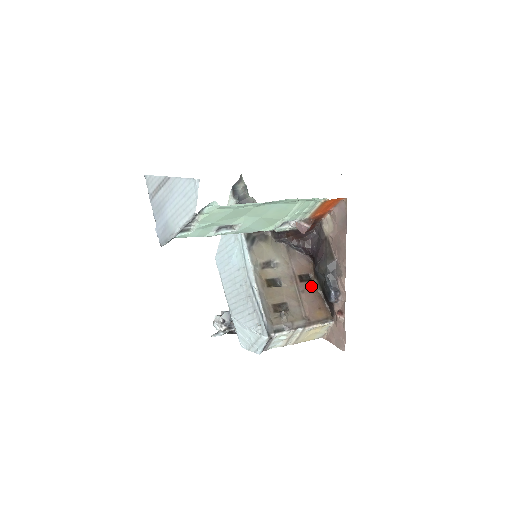
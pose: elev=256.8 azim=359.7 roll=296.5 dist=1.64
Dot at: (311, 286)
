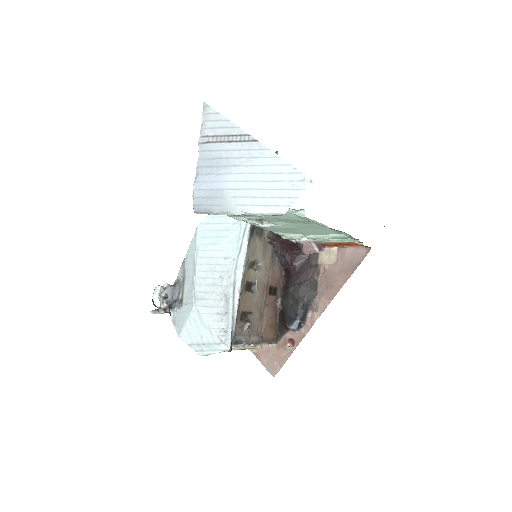
Dot at: (274, 301)
